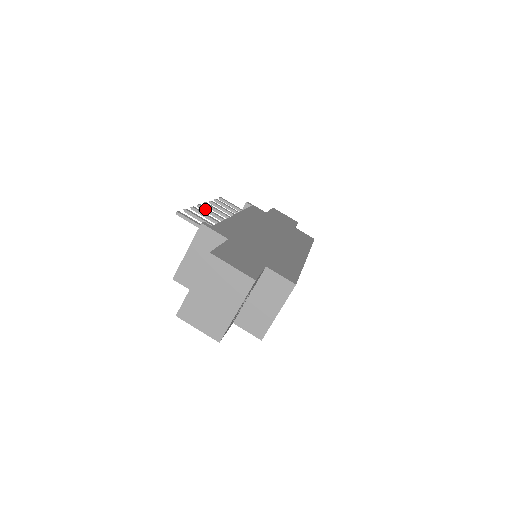
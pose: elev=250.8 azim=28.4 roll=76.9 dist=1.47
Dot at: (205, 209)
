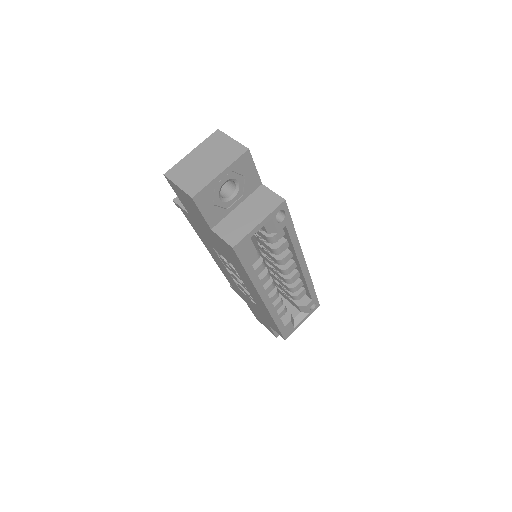
Dot at: occluded
